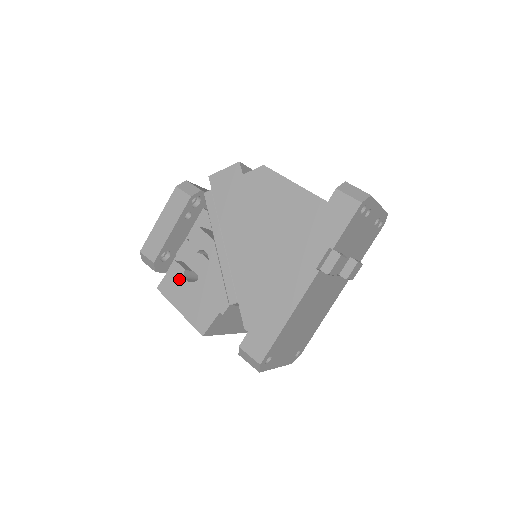
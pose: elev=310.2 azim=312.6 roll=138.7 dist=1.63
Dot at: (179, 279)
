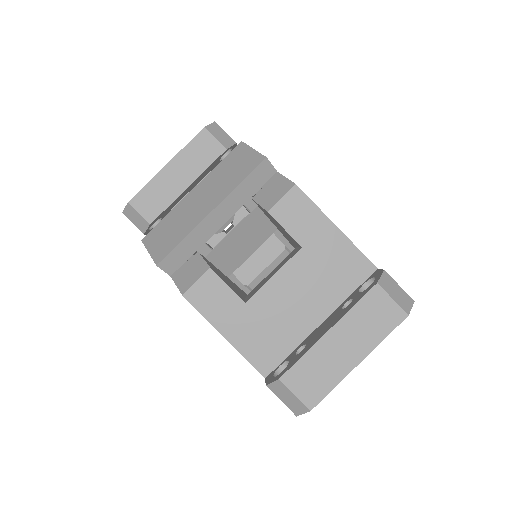
Dot at: occluded
